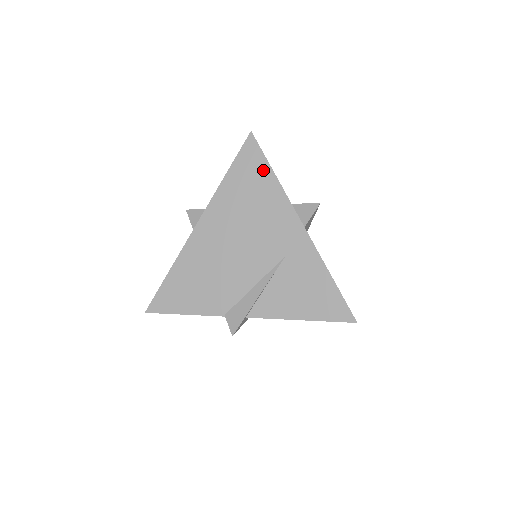
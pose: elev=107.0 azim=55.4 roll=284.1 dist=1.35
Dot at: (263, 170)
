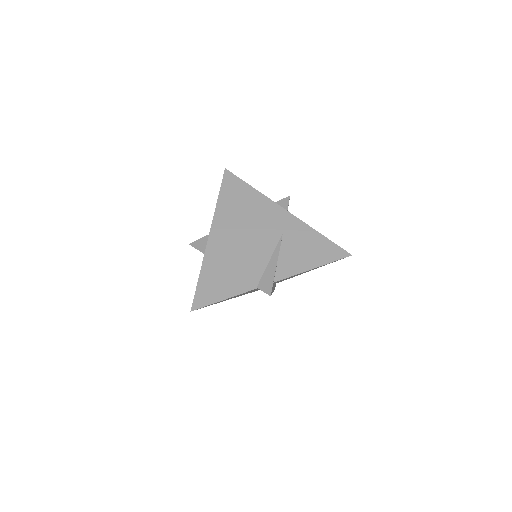
Dot at: (243, 187)
